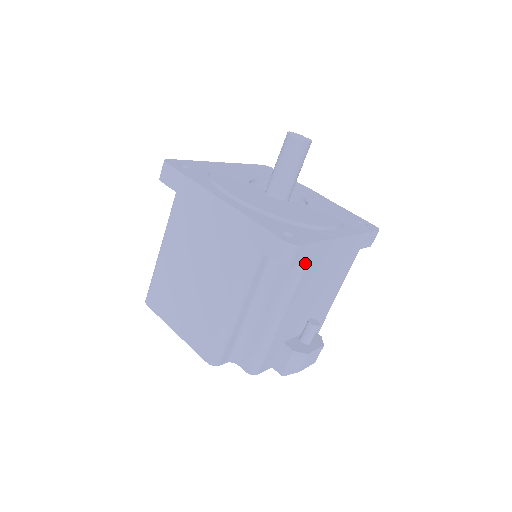
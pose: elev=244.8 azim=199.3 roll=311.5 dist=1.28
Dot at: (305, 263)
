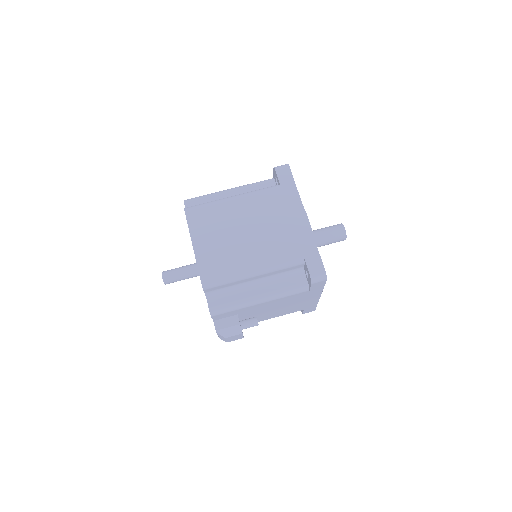
Dot at: (308, 290)
